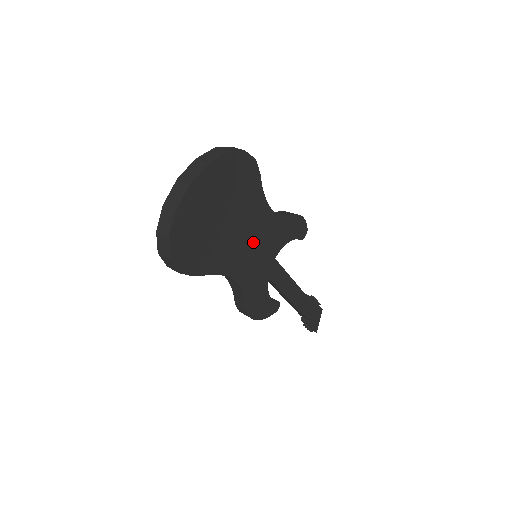
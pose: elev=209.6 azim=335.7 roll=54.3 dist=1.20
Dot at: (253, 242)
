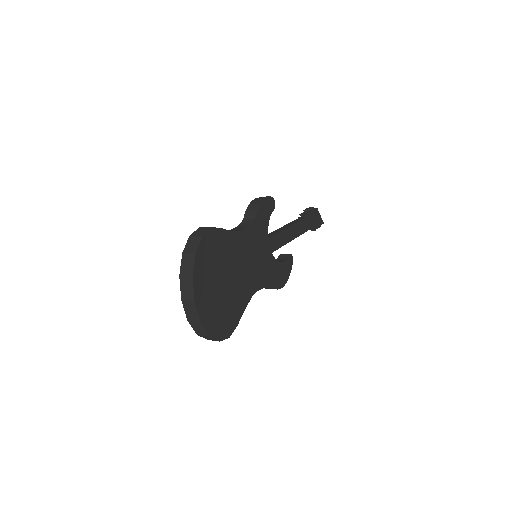
Dot at: (250, 260)
